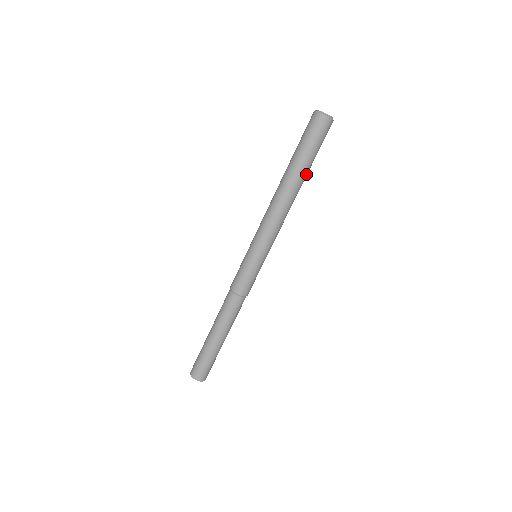
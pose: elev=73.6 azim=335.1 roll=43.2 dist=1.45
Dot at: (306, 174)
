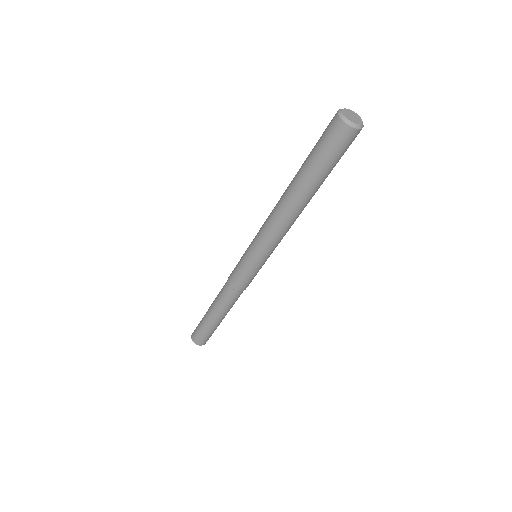
Dot at: occluded
